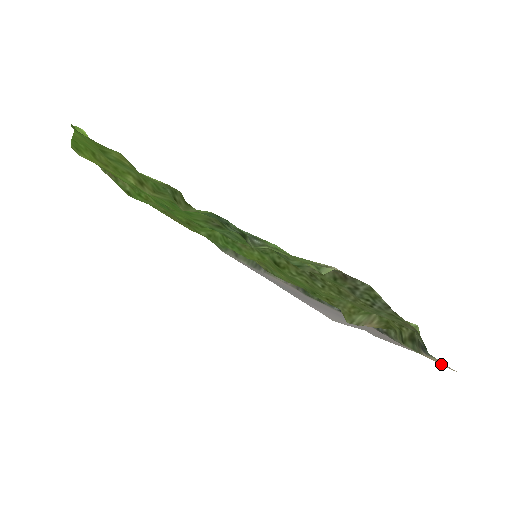
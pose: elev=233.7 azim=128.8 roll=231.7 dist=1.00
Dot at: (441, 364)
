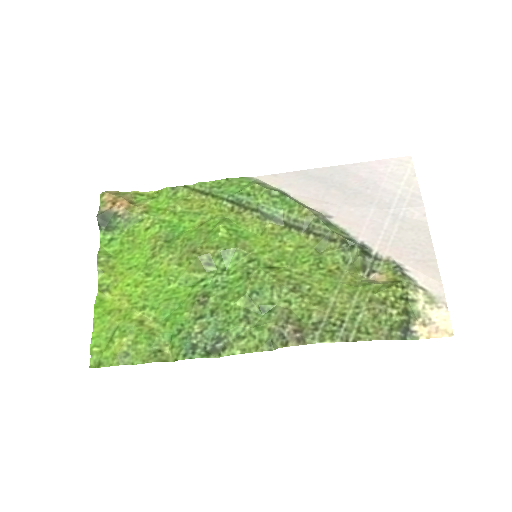
Dot at: (437, 329)
